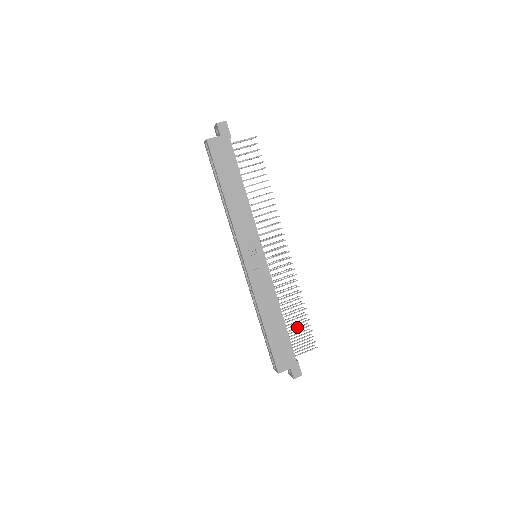
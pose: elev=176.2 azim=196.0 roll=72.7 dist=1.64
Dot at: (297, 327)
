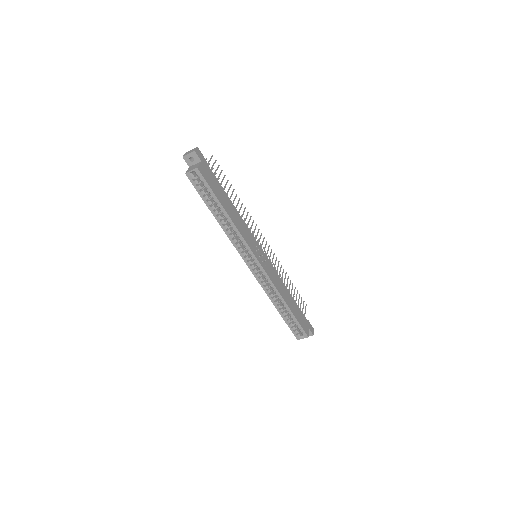
Dot at: occluded
